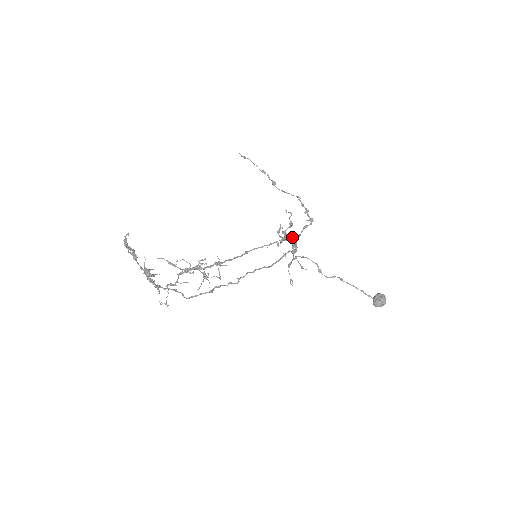
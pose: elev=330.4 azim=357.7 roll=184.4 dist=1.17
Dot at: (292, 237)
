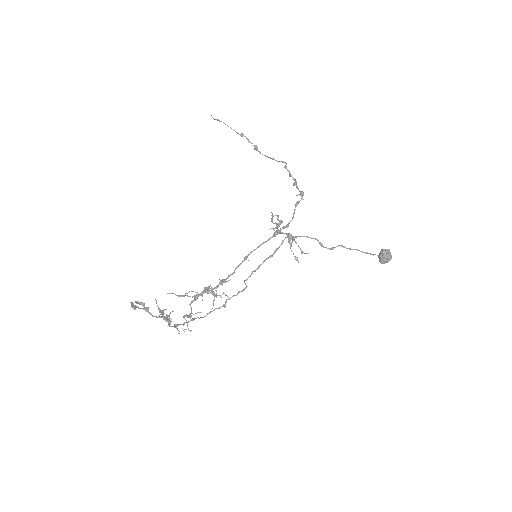
Dot at: (286, 226)
